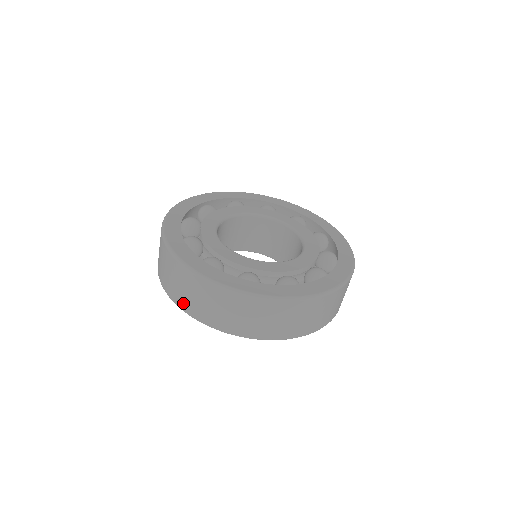
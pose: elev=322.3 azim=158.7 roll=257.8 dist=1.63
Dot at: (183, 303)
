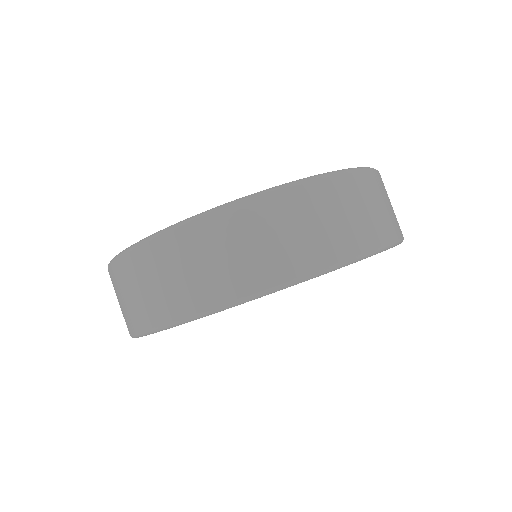
Dot at: (199, 297)
